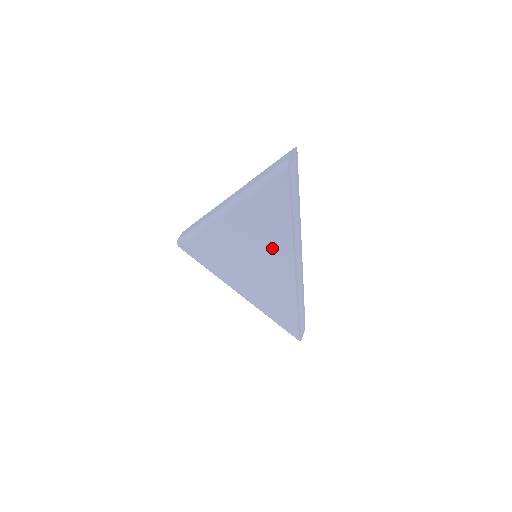
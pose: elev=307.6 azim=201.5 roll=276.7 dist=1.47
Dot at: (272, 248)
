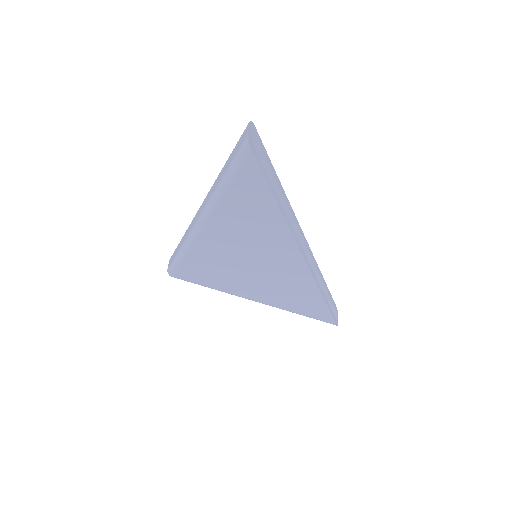
Dot at: (269, 242)
